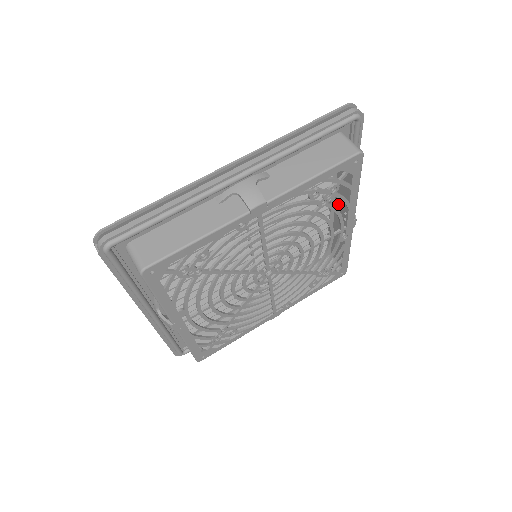
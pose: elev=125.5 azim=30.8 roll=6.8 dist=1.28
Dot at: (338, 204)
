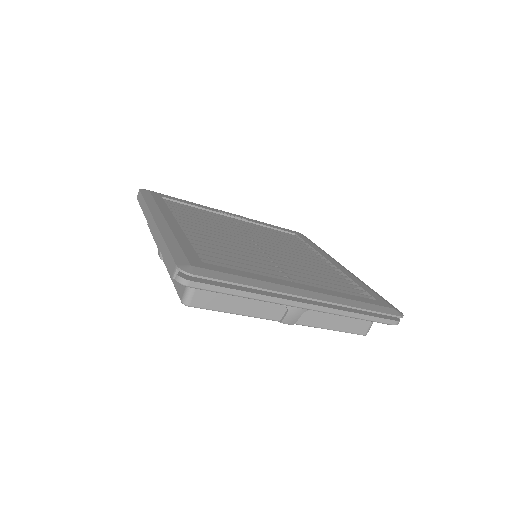
Dot at: occluded
